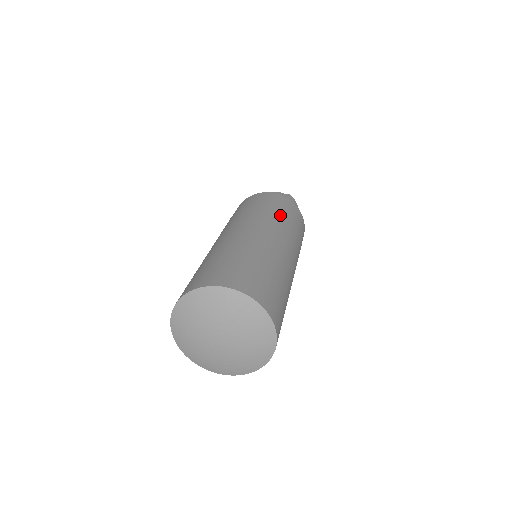
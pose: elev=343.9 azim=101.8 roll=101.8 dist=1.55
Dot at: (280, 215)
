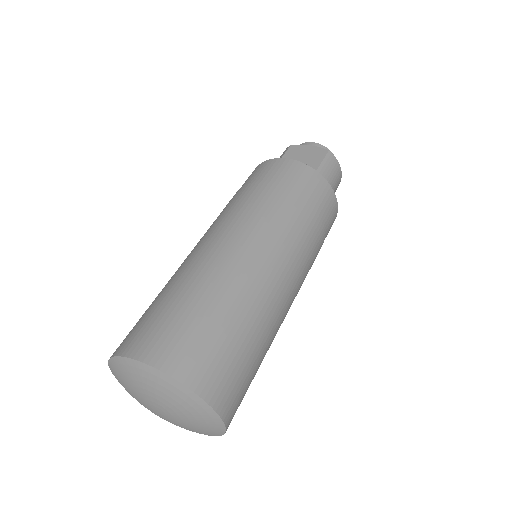
Dot at: (289, 208)
